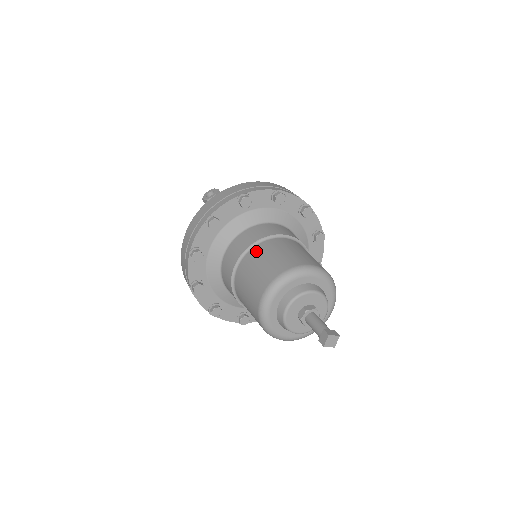
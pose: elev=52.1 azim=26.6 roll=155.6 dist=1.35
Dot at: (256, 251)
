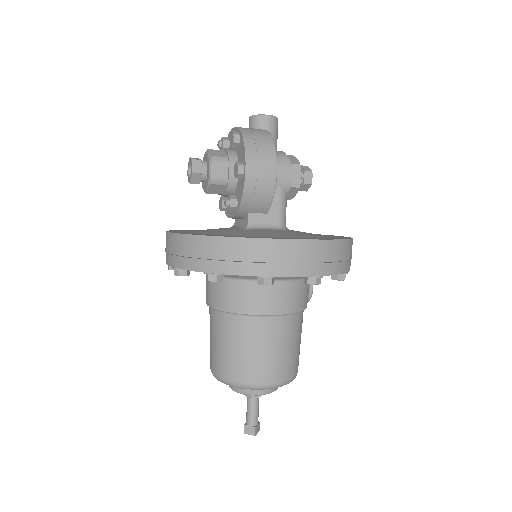
Dot at: (210, 316)
